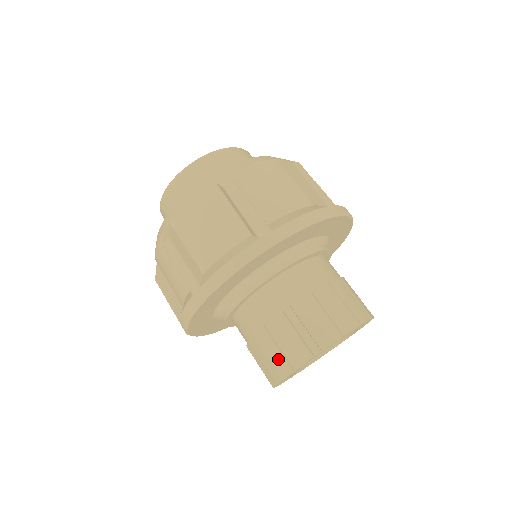
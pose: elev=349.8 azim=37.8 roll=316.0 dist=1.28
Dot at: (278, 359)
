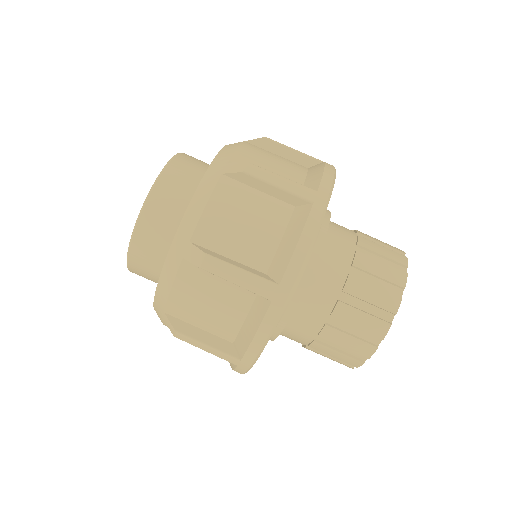
Dot at: (344, 358)
